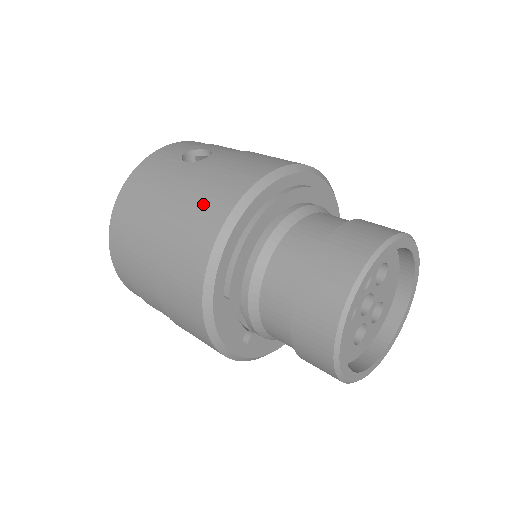
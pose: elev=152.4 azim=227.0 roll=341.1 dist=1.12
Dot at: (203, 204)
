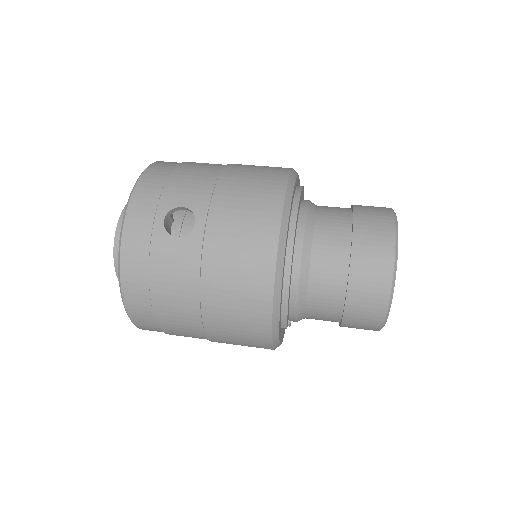
Dot at: (239, 285)
